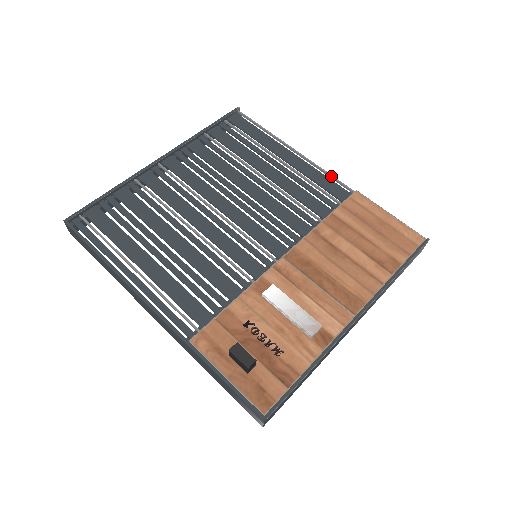
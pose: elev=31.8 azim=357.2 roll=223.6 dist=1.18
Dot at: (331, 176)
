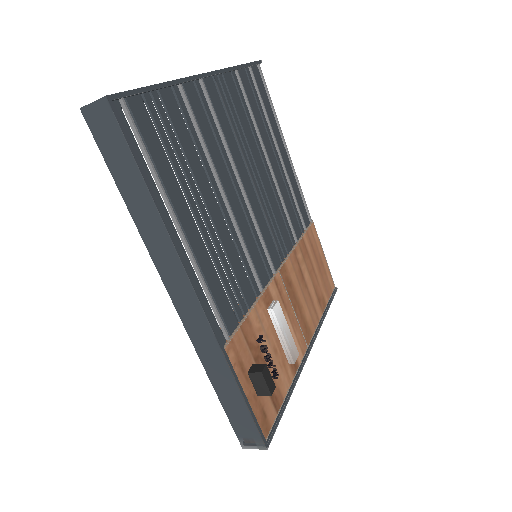
Dot at: (303, 196)
